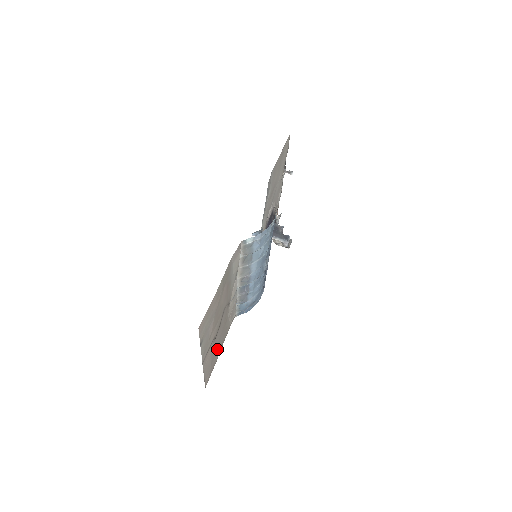
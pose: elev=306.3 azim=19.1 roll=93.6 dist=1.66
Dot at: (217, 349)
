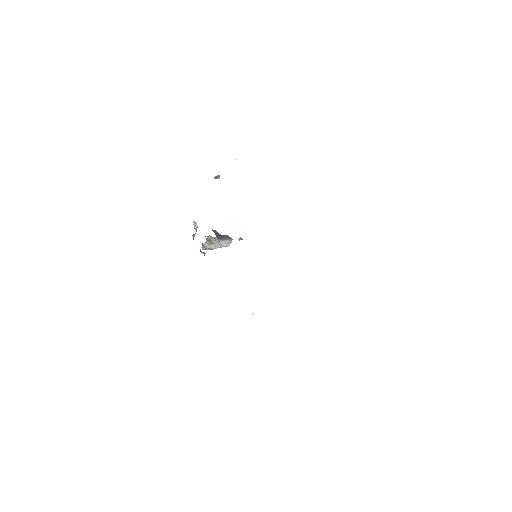
Dot at: occluded
